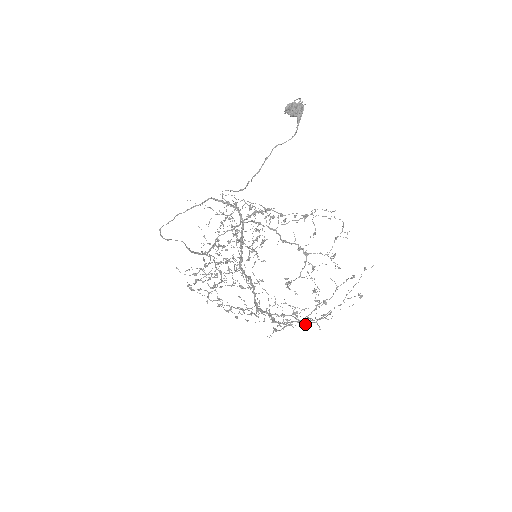
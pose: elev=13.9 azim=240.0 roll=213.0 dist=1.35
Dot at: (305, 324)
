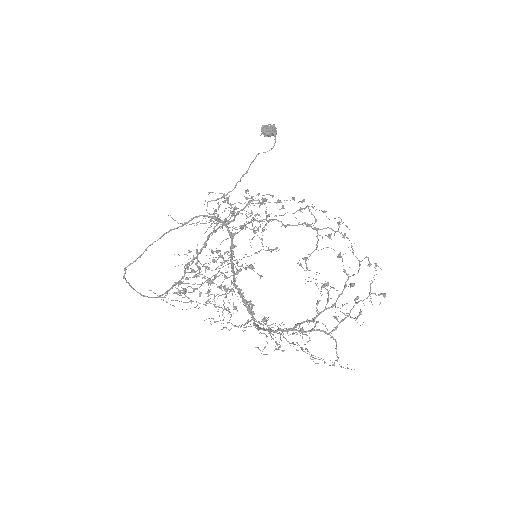
Dot at: (336, 327)
